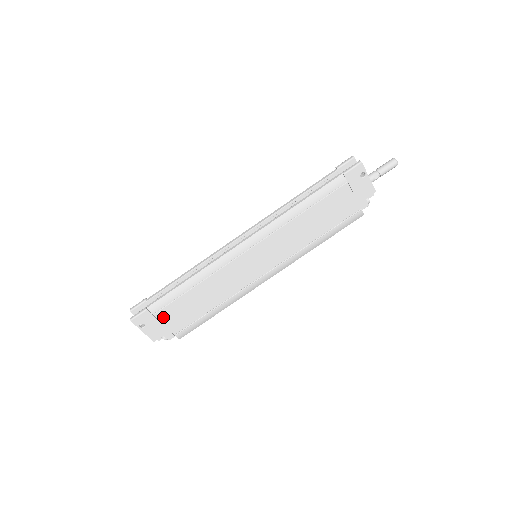
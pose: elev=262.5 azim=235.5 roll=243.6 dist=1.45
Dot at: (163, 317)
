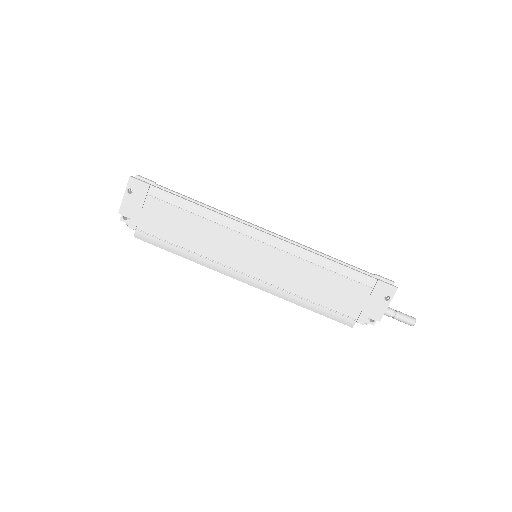
Dot at: (150, 206)
